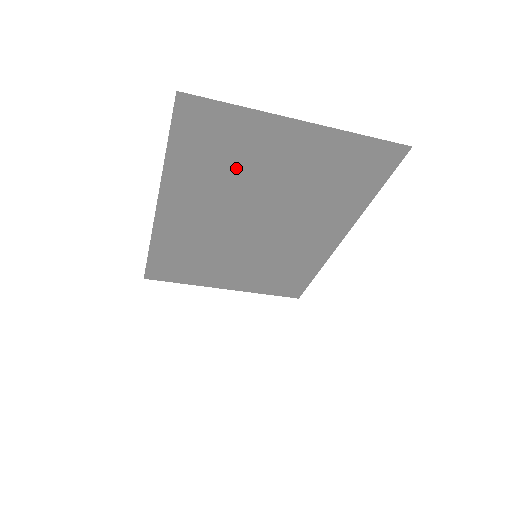
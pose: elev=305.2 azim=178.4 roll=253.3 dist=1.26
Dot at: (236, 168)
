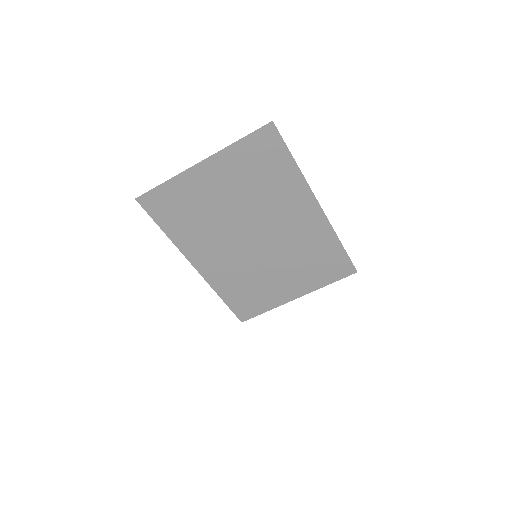
Dot at: (203, 213)
